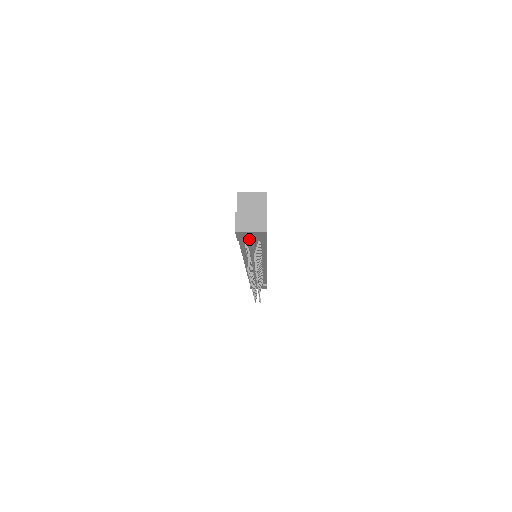
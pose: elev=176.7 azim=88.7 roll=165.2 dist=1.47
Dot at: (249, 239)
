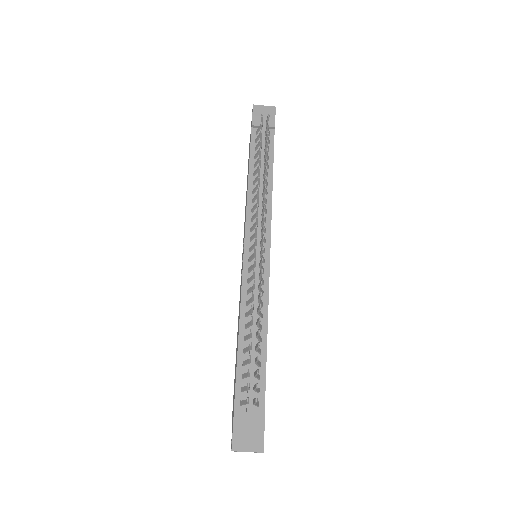
Dot at: occluded
